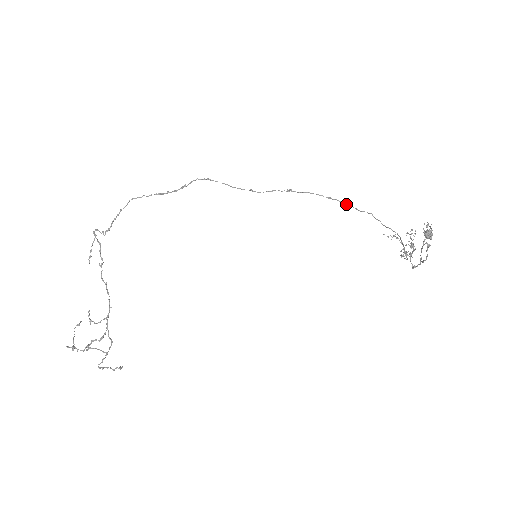
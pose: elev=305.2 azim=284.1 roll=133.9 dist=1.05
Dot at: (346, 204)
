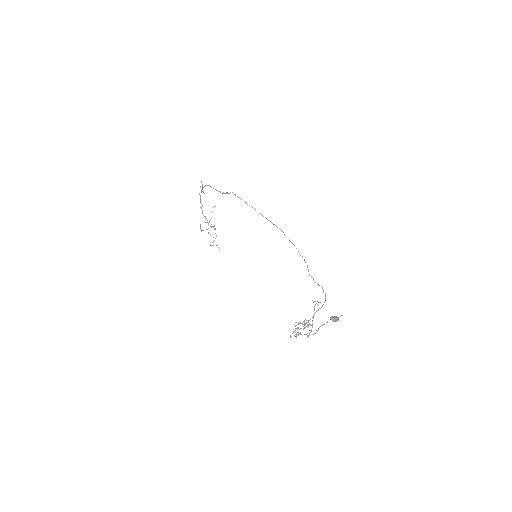
Dot at: (305, 262)
